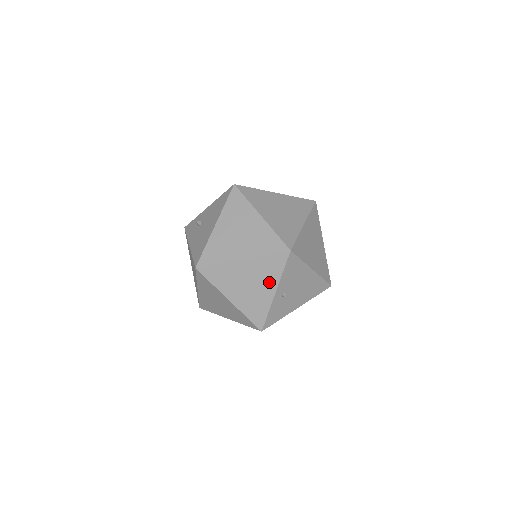
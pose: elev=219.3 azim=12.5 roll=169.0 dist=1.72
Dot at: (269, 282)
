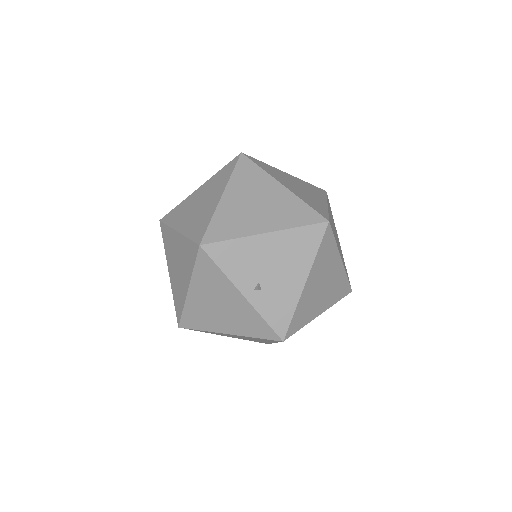
Dot at: (226, 290)
